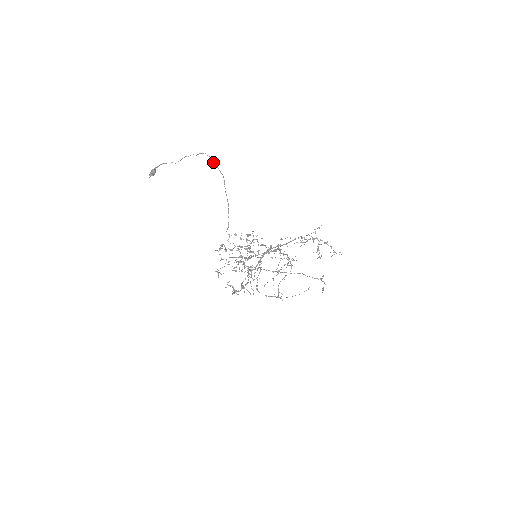
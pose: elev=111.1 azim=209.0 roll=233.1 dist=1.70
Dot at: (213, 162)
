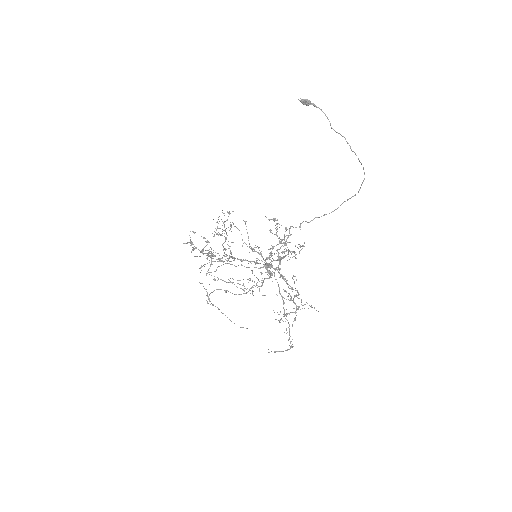
Dot at: occluded
